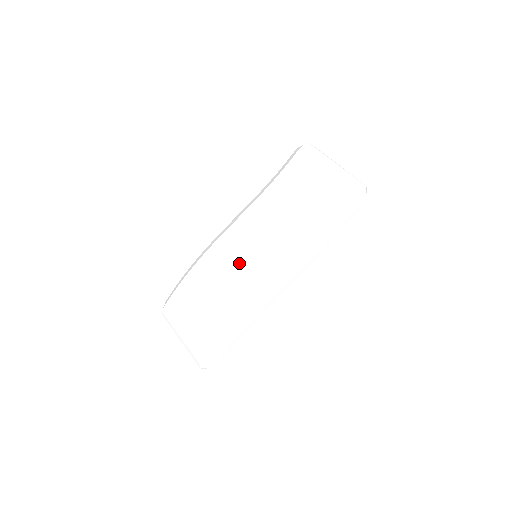
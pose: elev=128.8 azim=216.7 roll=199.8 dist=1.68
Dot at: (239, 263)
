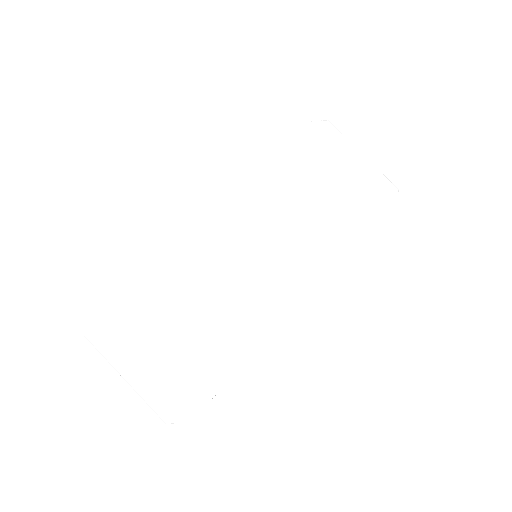
Dot at: (245, 265)
